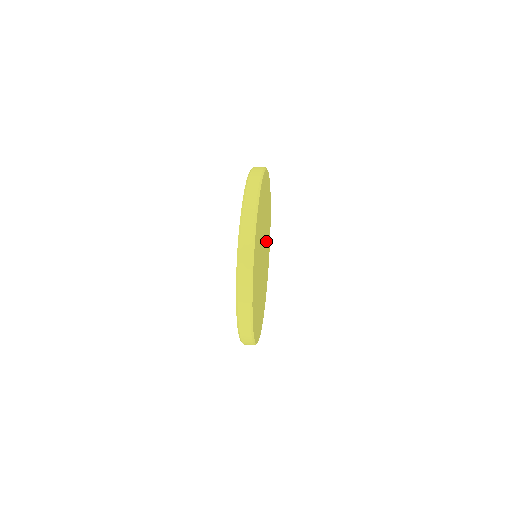
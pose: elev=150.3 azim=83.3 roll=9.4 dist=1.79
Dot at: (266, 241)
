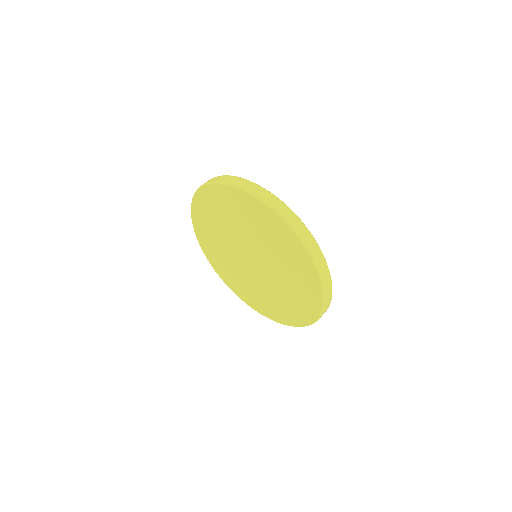
Dot at: occluded
